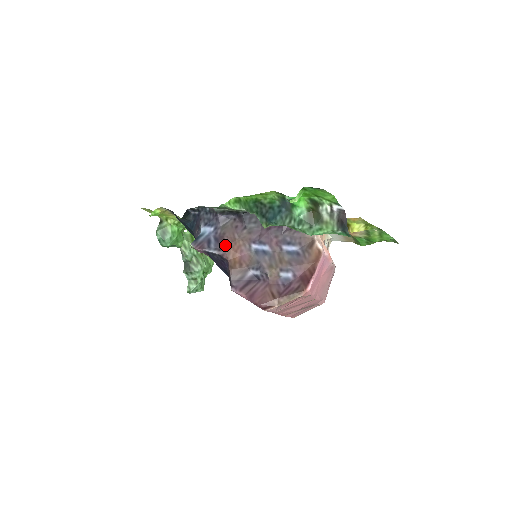
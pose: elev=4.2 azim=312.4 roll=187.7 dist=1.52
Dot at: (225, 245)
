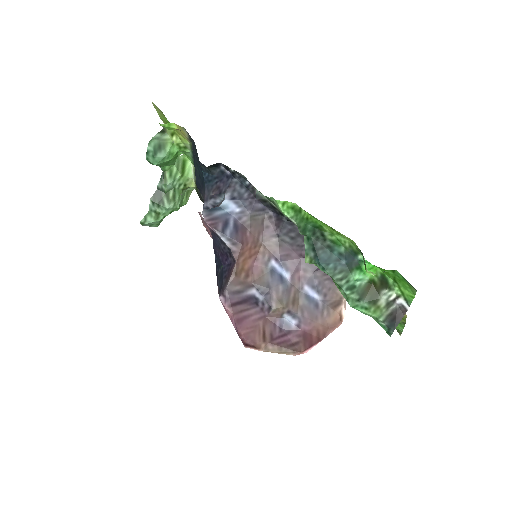
Dot at: (244, 243)
